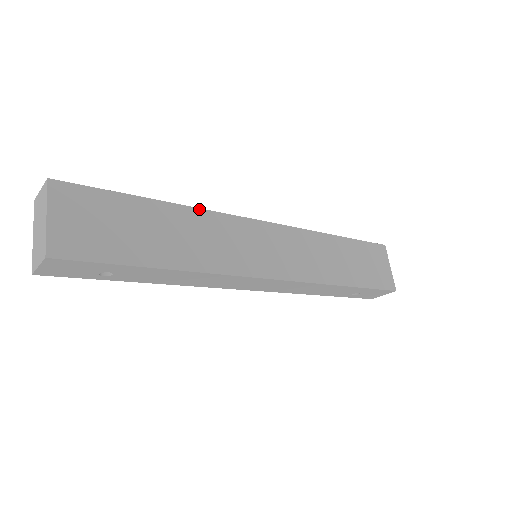
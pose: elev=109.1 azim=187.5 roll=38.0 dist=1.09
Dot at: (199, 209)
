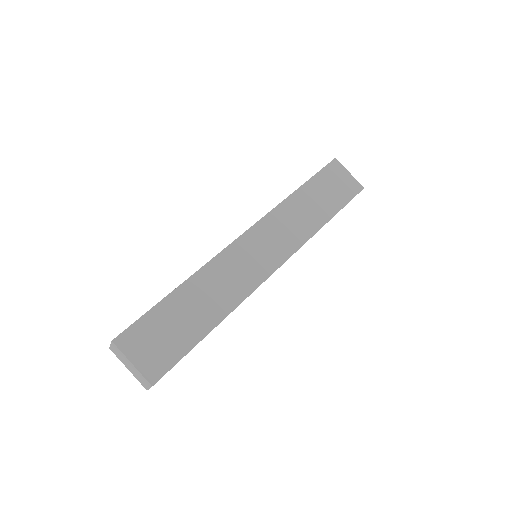
Dot at: (202, 268)
